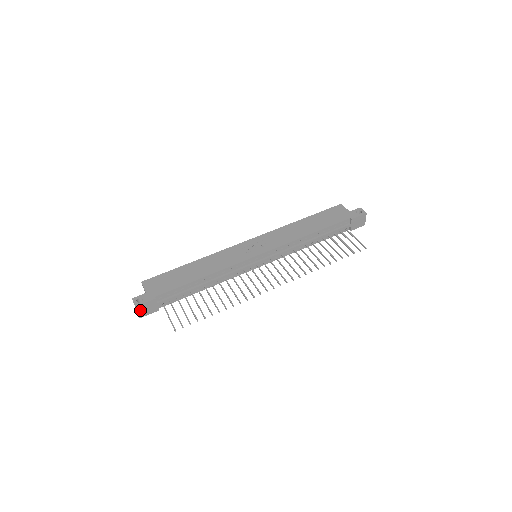
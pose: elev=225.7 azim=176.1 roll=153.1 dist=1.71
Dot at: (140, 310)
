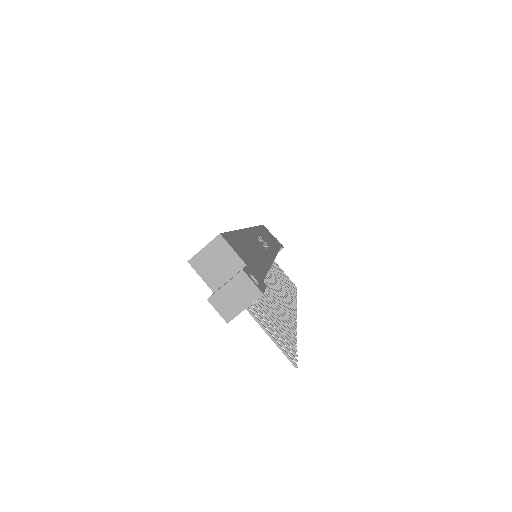
Dot at: (249, 304)
